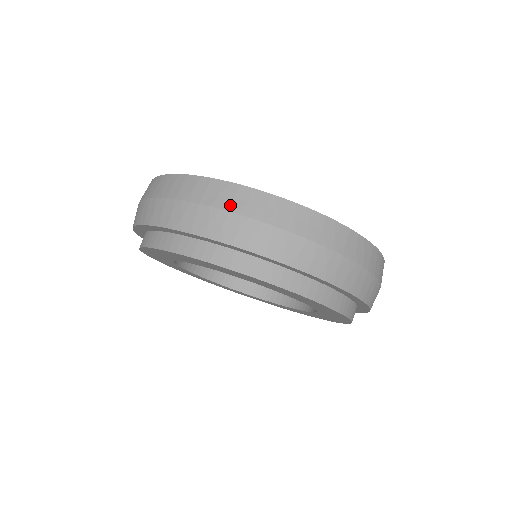
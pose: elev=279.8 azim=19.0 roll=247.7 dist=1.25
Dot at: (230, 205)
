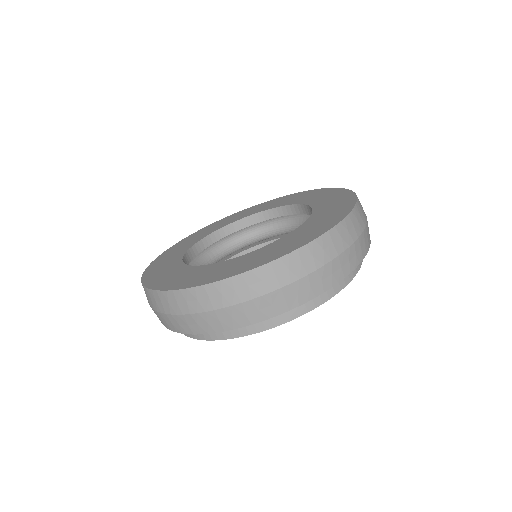
Dot at: (304, 270)
